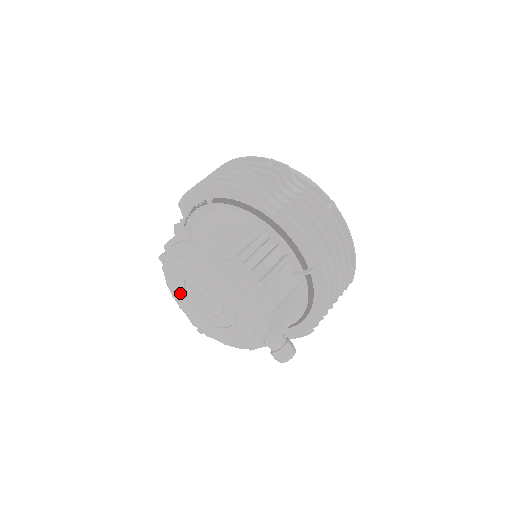
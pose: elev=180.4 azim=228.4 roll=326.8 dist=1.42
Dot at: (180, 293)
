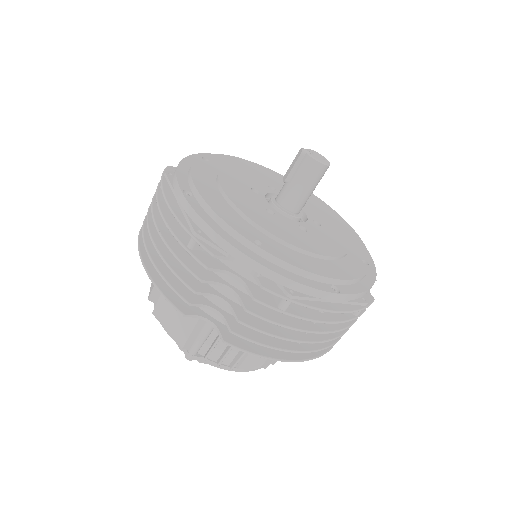
Dot at: occluded
